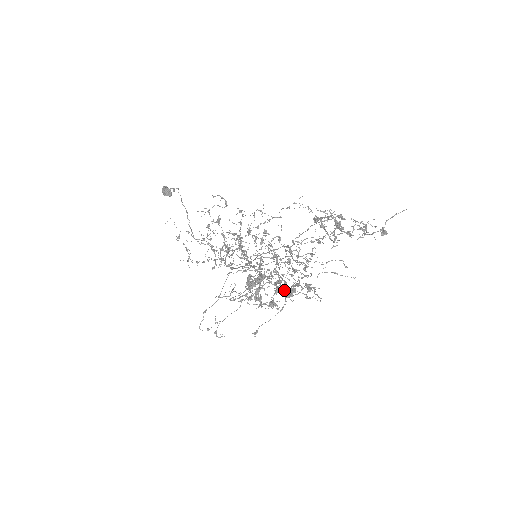
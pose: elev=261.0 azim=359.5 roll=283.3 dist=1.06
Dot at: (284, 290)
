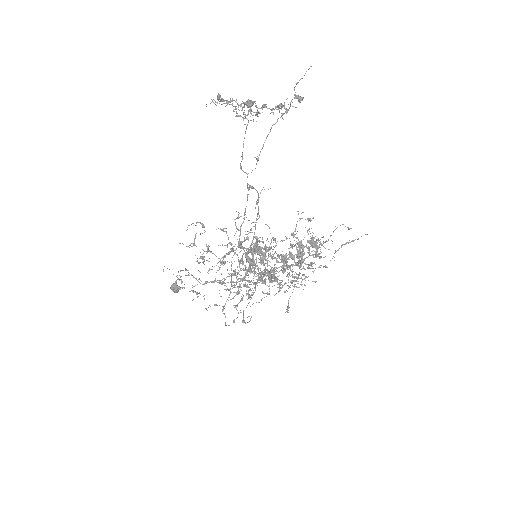
Dot at: occluded
